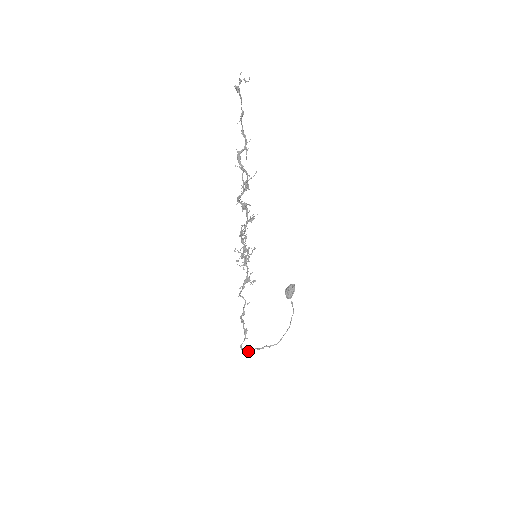
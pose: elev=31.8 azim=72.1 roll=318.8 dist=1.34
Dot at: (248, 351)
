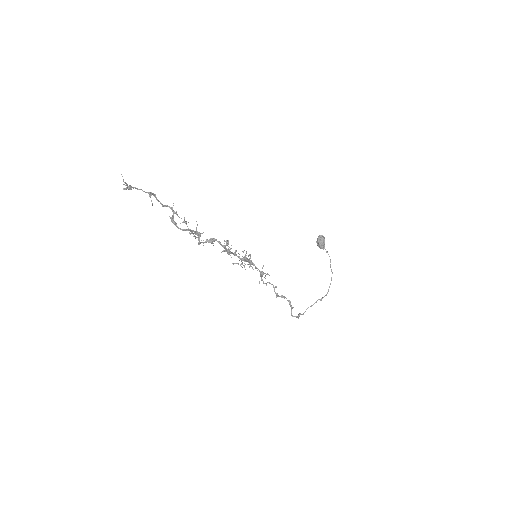
Dot at: occluded
